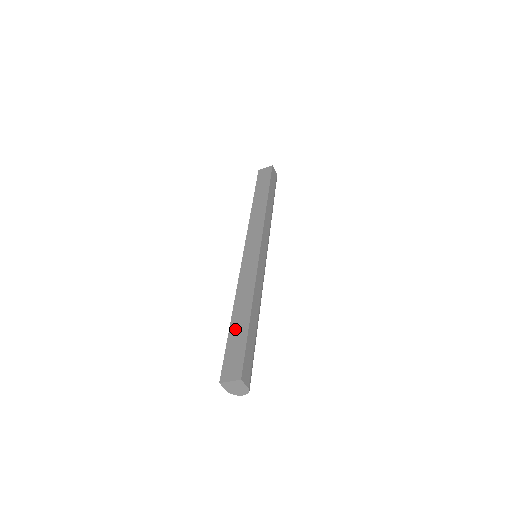
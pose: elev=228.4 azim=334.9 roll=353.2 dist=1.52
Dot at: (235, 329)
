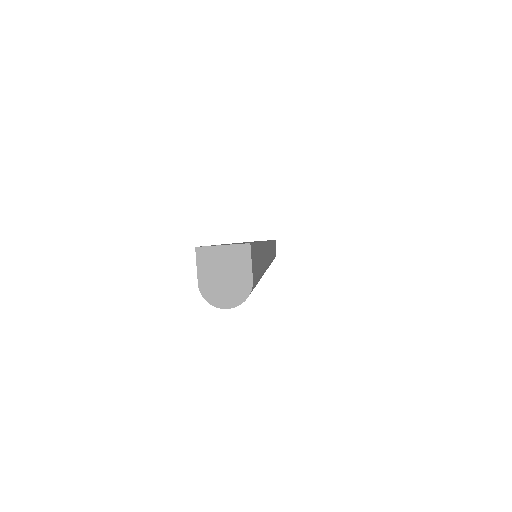
Dot at: occluded
